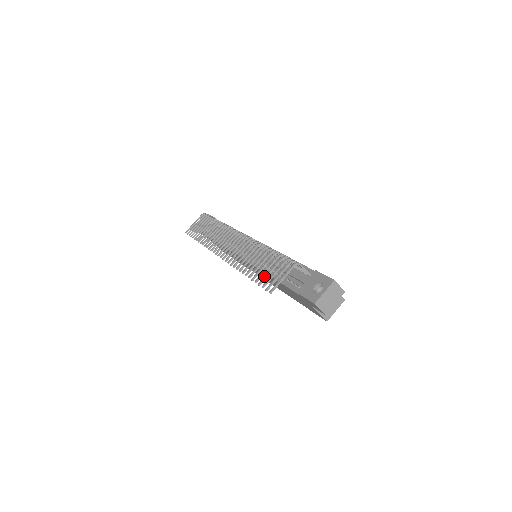
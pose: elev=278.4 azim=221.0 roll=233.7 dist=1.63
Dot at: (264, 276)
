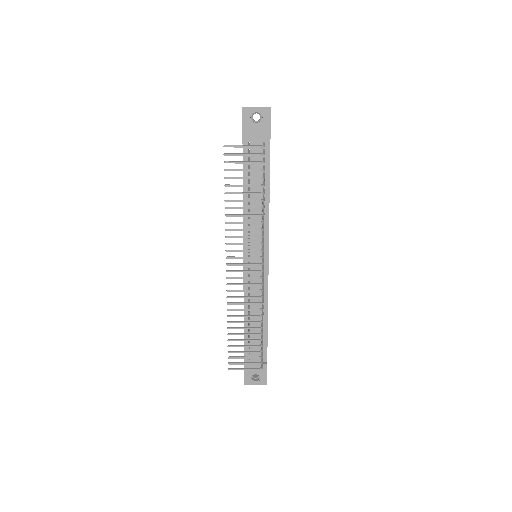
Dot at: occluded
